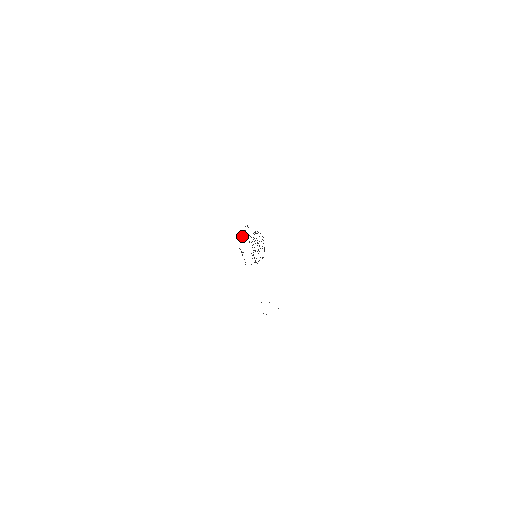
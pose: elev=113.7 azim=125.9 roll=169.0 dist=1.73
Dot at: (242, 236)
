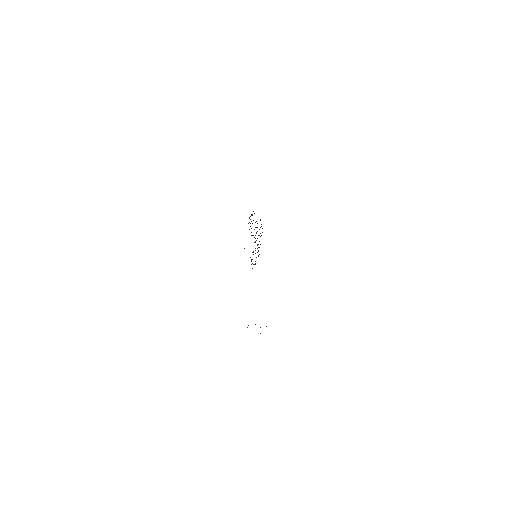
Dot at: occluded
